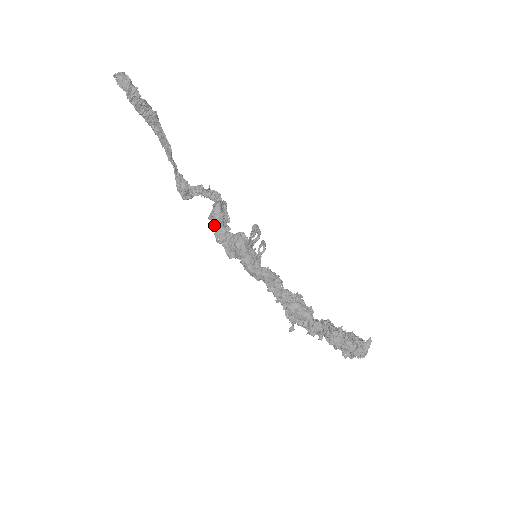
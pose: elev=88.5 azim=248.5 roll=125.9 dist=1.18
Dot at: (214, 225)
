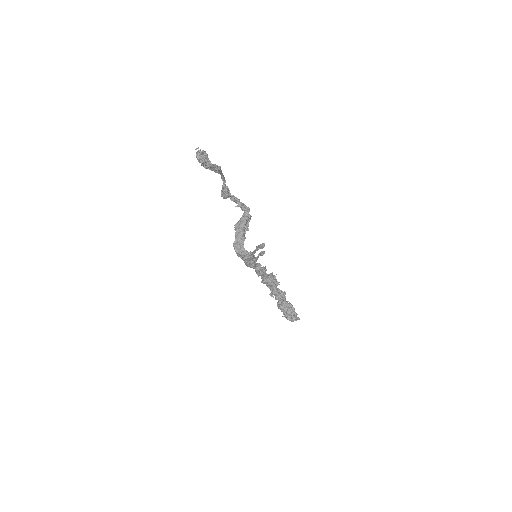
Dot at: (236, 237)
